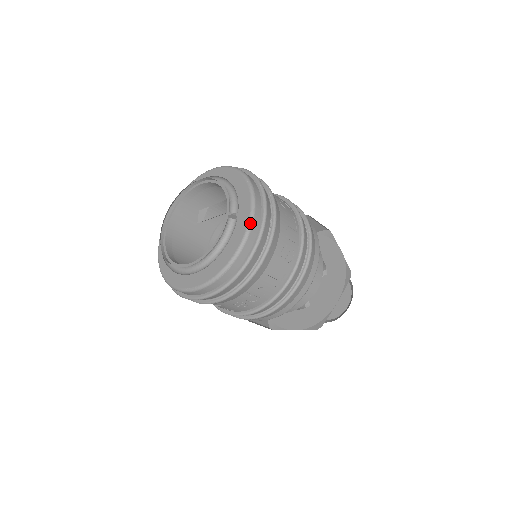
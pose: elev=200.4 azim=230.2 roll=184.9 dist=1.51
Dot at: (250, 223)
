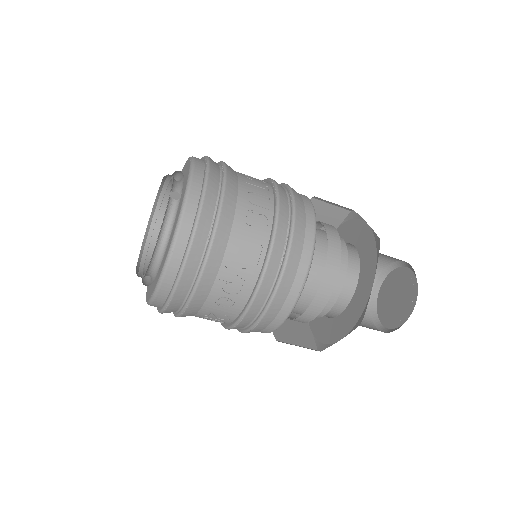
Dot at: (186, 191)
